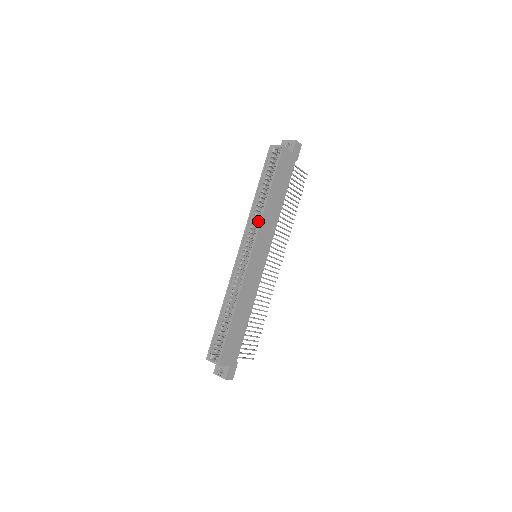
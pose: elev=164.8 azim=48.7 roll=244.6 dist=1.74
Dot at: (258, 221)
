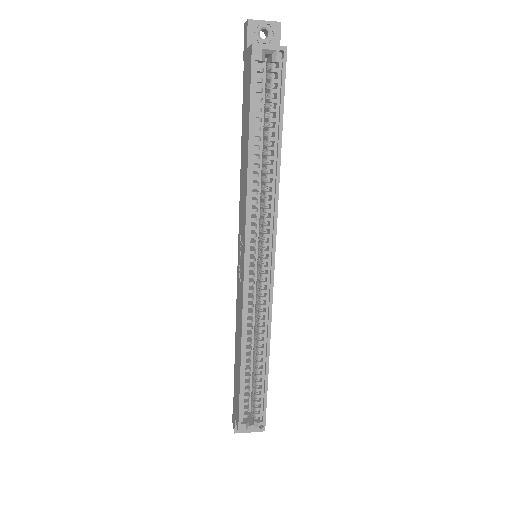
Dot at: (266, 206)
